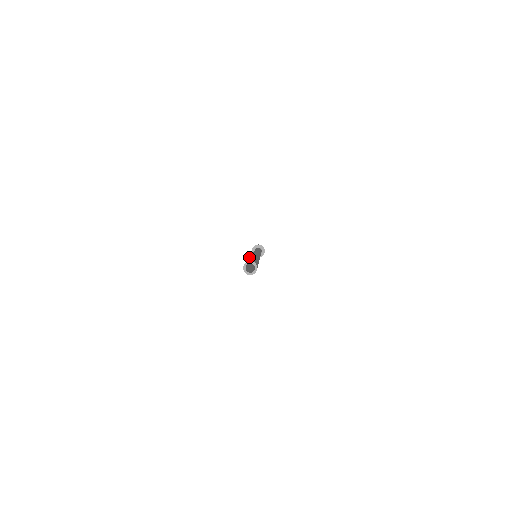
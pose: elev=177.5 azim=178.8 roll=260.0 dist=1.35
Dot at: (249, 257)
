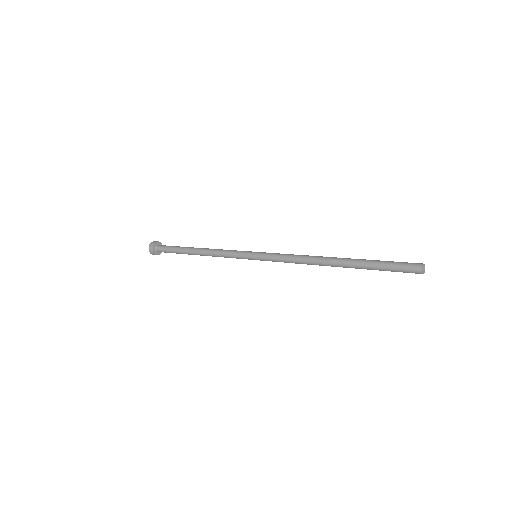
Dot at: (346, 258)
